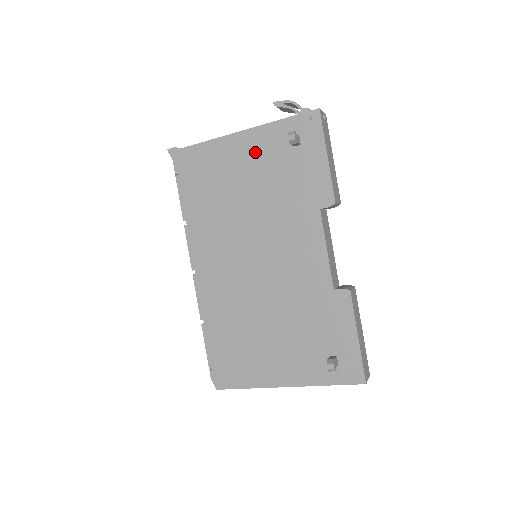
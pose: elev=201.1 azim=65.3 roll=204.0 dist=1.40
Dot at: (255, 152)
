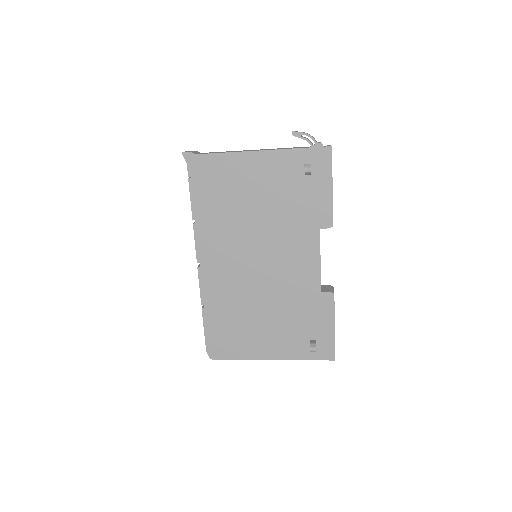
Dot at: (269, 172)
